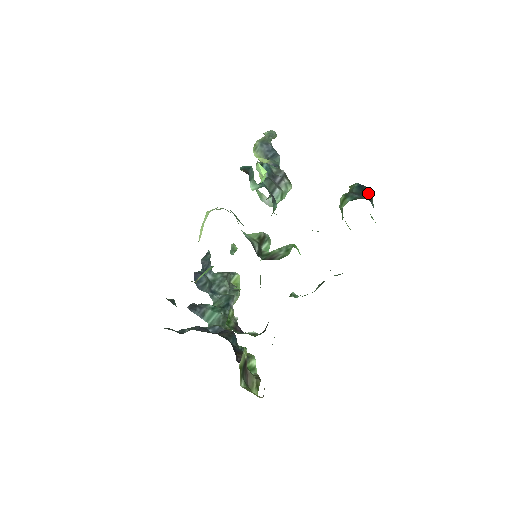
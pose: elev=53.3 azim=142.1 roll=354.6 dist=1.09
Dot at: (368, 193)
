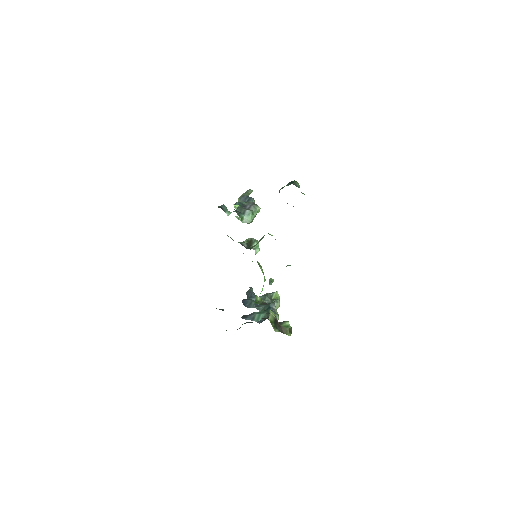
Dot at: occluded
